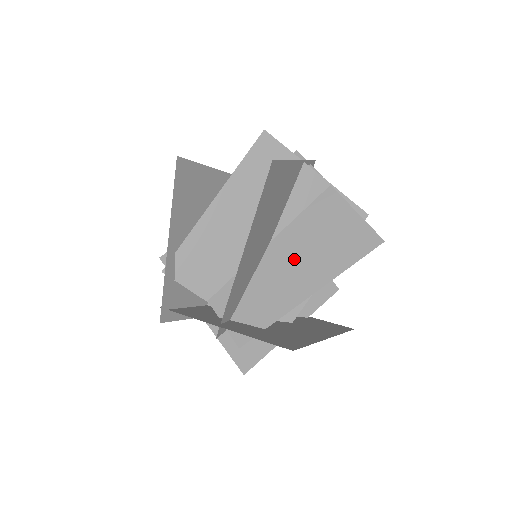
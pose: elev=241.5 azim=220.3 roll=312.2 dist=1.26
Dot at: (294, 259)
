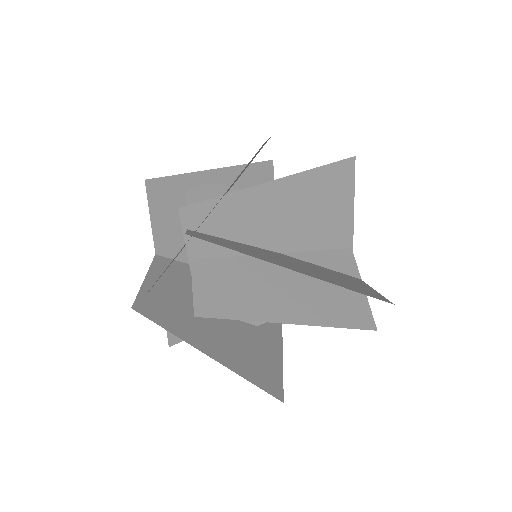
Dot at: (294, 263)
